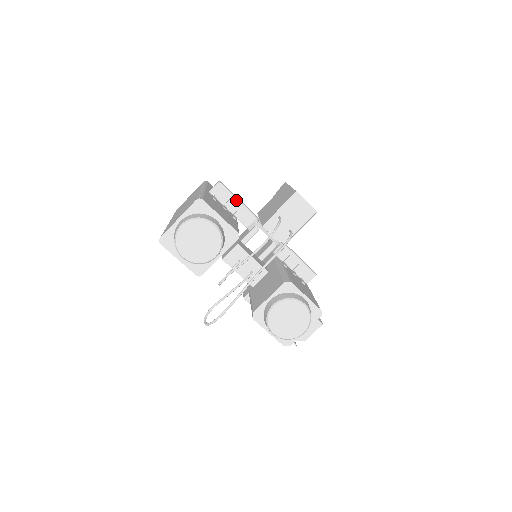
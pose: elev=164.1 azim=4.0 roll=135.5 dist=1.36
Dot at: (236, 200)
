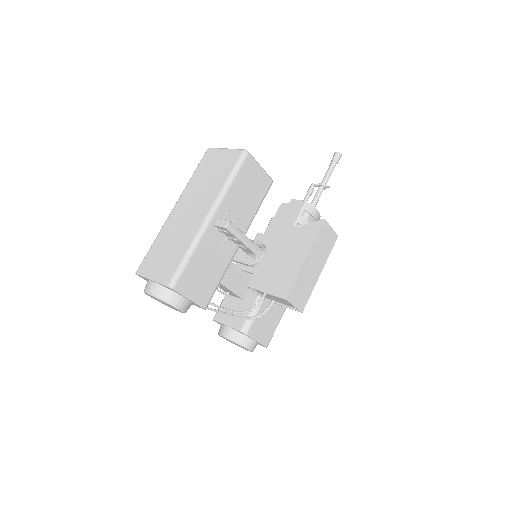
Dot at: (240, 242)
